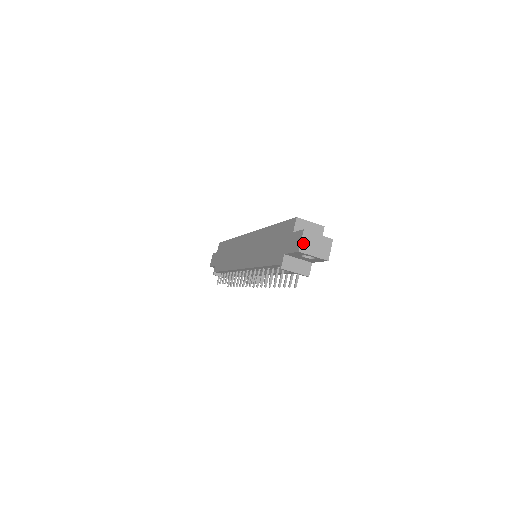
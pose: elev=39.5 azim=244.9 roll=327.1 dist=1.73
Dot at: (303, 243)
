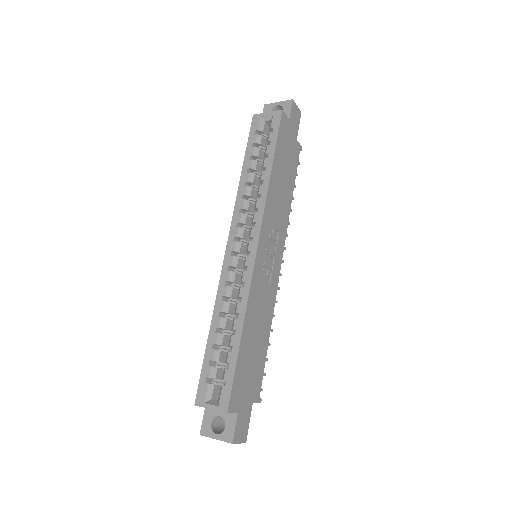
Dot at: occluded
